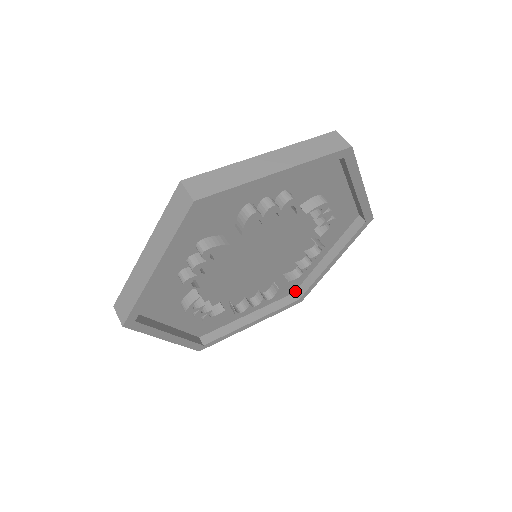
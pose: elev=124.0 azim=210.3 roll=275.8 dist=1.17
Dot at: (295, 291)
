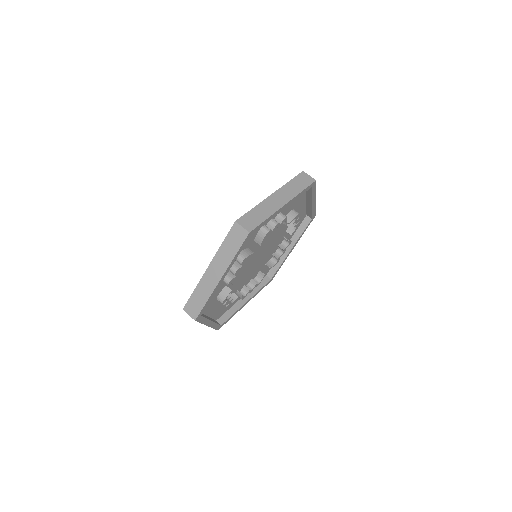
Dot at: (267, 274)
